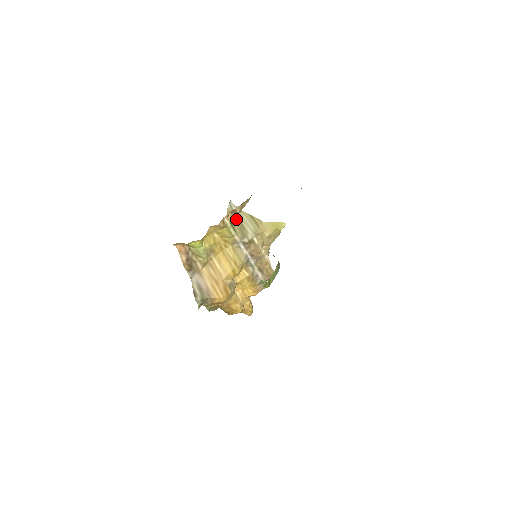
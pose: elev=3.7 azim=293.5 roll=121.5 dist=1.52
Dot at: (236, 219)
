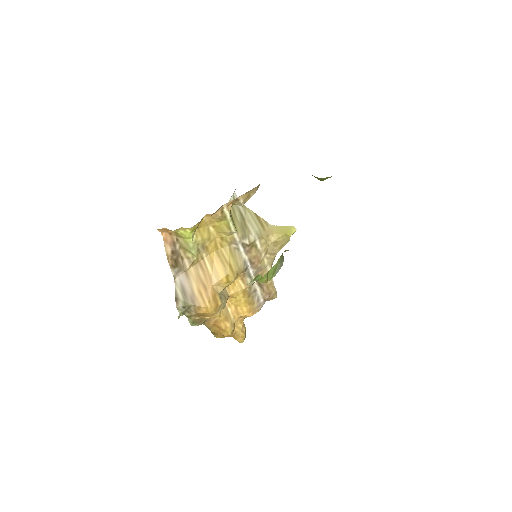
Dot at: (238, 215)
